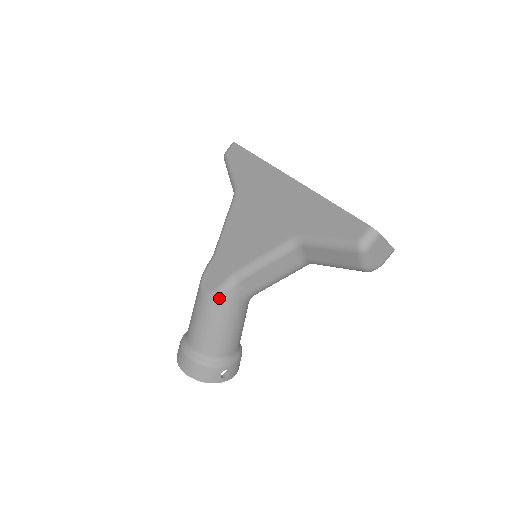
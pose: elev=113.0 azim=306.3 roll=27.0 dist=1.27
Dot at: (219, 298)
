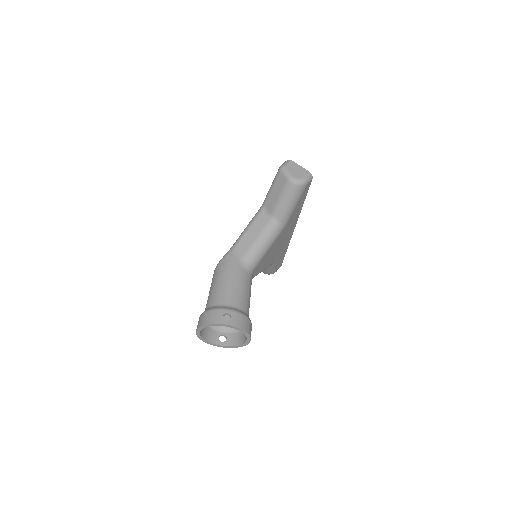
Dot at: (222, 262)
